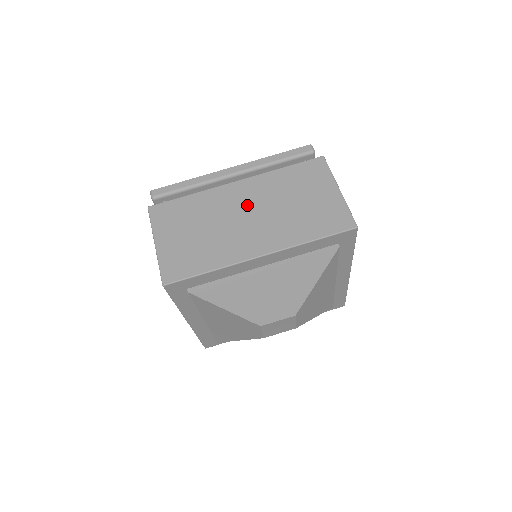
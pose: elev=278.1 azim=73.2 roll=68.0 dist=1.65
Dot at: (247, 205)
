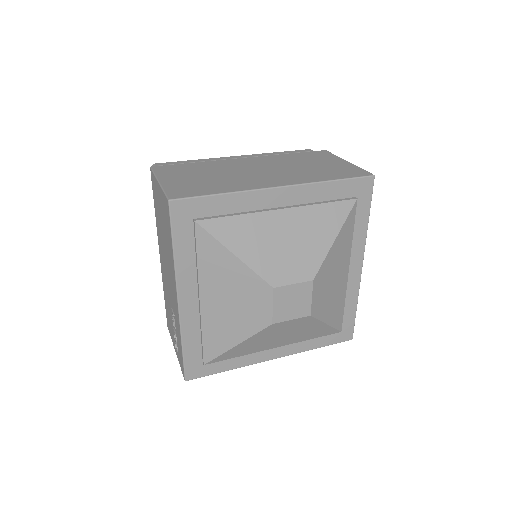
Dot at: (258, 166)
